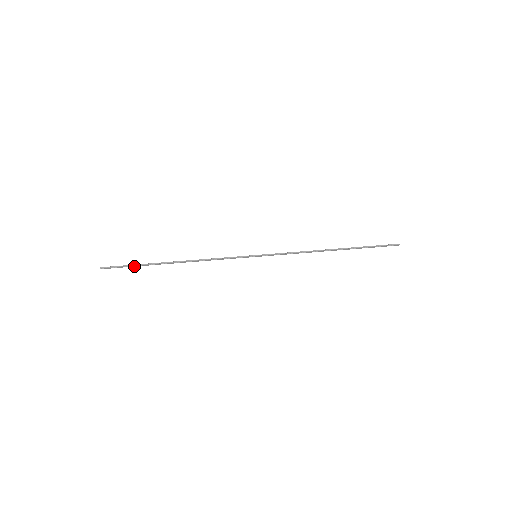
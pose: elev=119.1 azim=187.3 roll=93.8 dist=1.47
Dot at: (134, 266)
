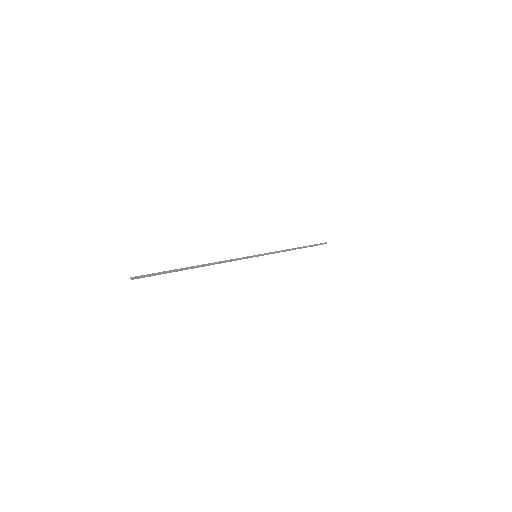
Dot at: (164, 273)
